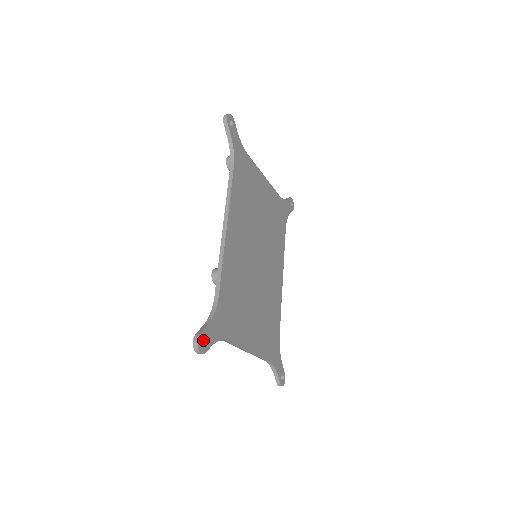
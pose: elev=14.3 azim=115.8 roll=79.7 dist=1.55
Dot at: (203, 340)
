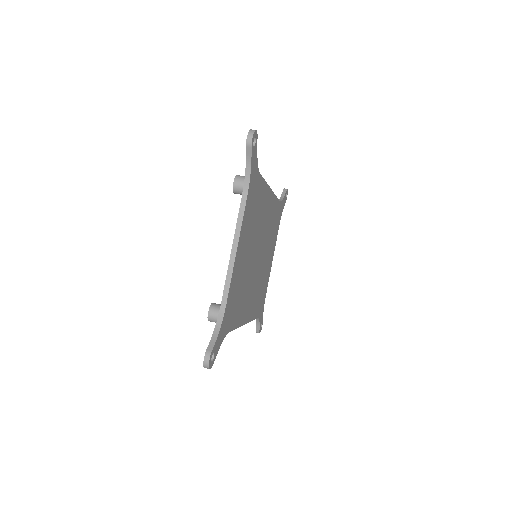
Dot at: occluded
